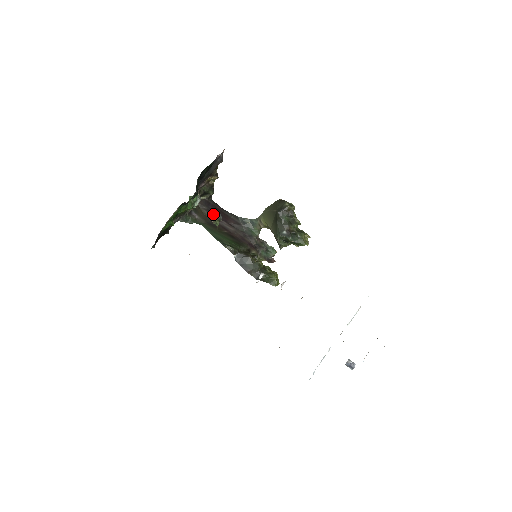
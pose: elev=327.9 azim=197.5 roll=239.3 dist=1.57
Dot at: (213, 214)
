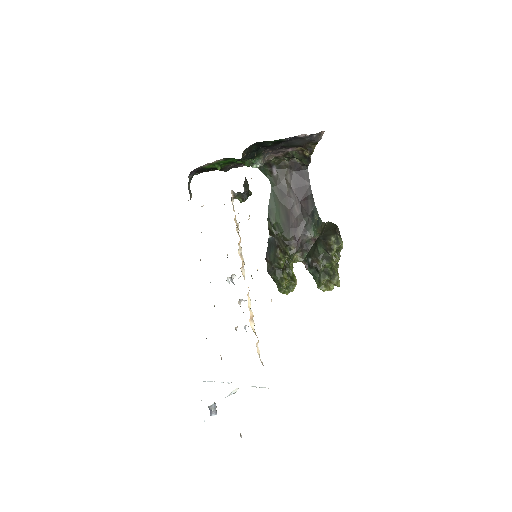
Dot at: (294, 183)
